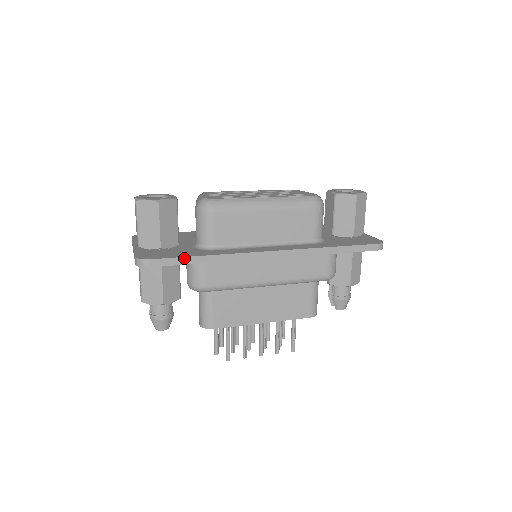
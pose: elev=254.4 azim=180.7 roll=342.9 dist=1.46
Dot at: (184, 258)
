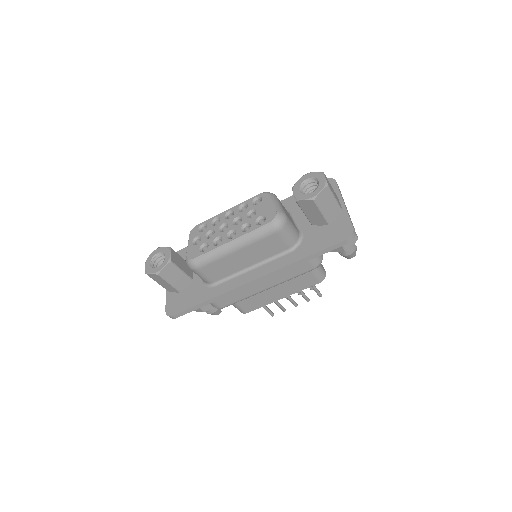
Dot at: (194, 307)
